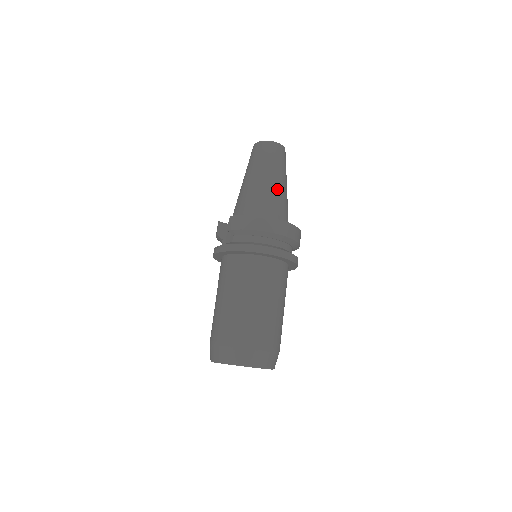
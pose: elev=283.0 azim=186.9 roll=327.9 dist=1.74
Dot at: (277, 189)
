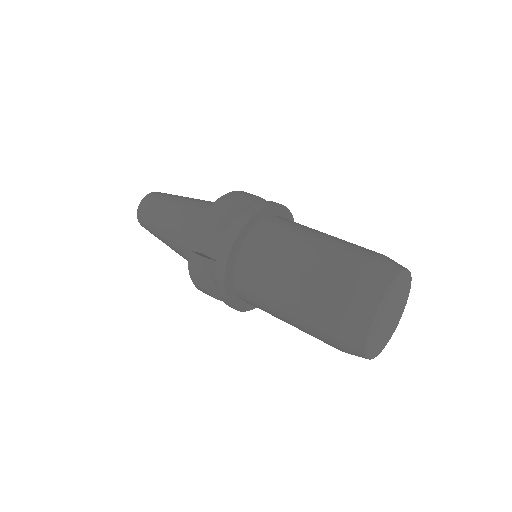
Dot at: occluded
